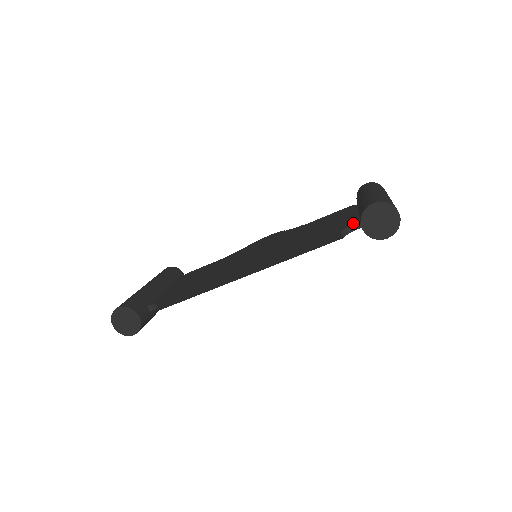
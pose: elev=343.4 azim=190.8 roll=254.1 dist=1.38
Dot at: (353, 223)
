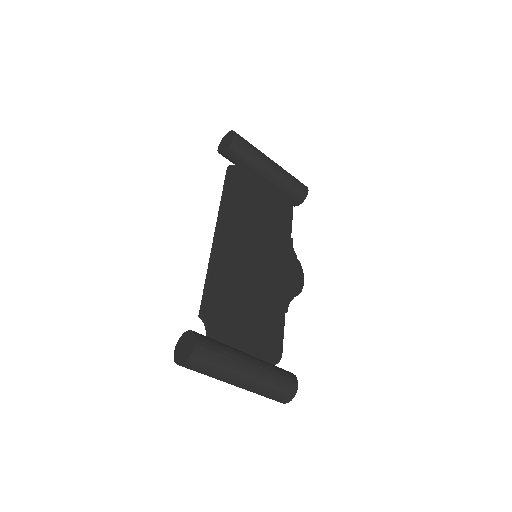
Dot at: occluded
